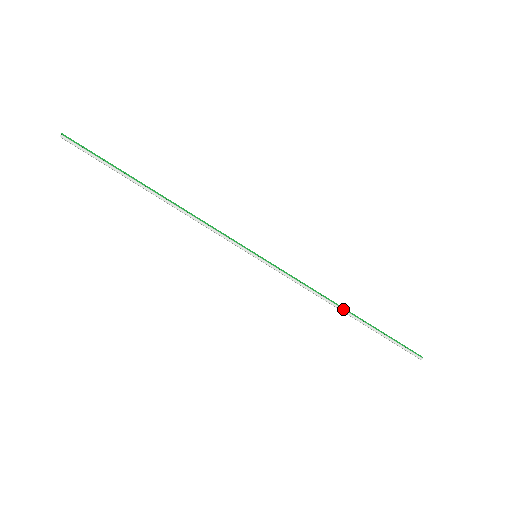
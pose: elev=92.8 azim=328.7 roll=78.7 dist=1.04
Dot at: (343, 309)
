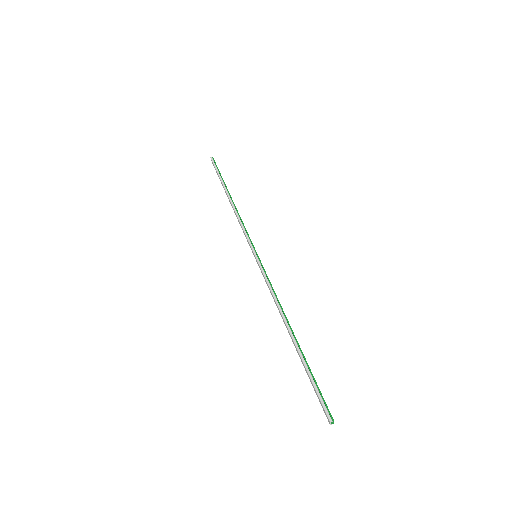
Dot at: (289, 325)
